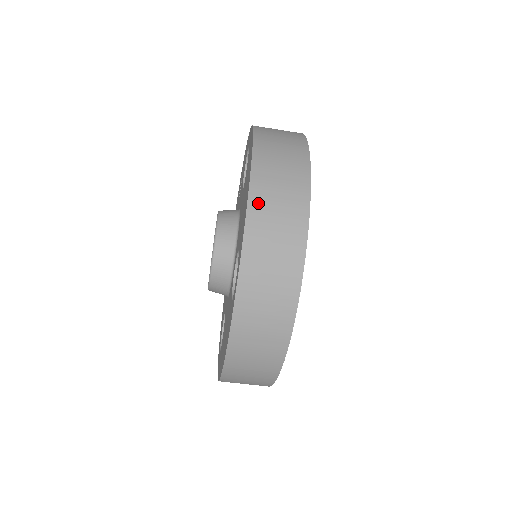
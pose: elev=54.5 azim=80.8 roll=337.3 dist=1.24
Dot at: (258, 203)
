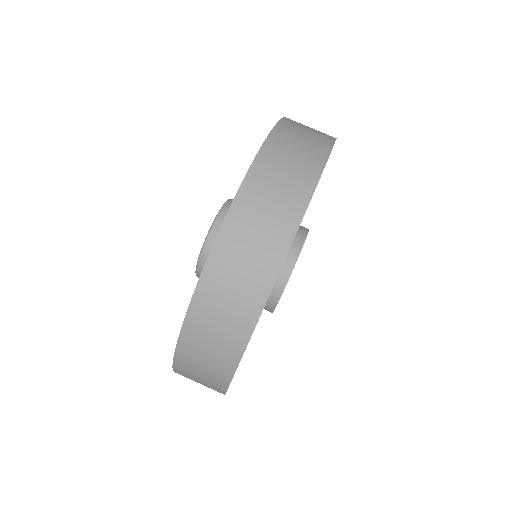
Dot at: occluded
